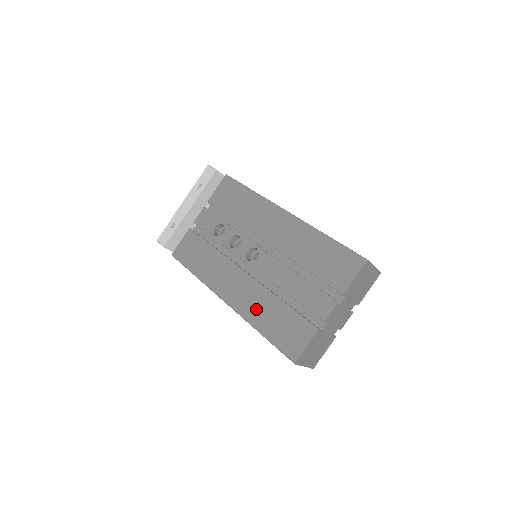
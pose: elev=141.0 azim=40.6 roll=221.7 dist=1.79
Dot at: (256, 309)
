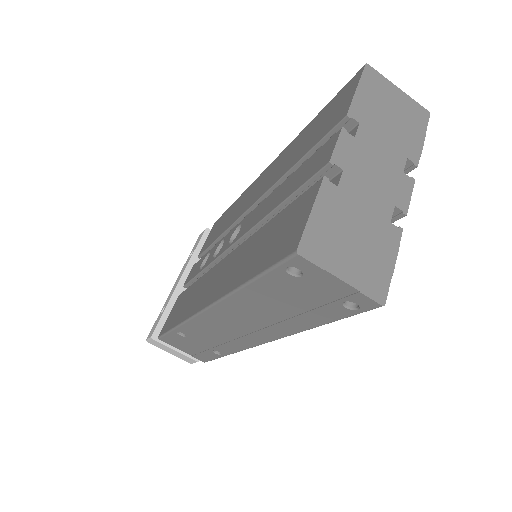
Dot at: (238, 268)
